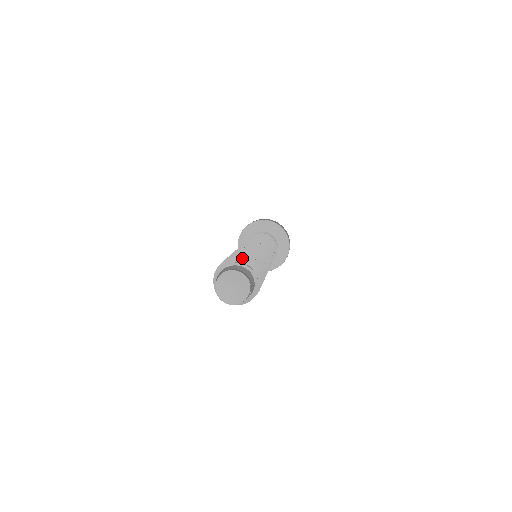
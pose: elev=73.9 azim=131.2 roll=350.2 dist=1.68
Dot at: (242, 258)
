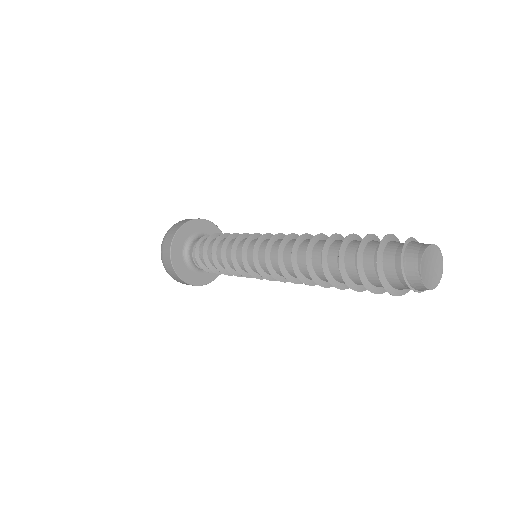
Dot at: (386, 236)
